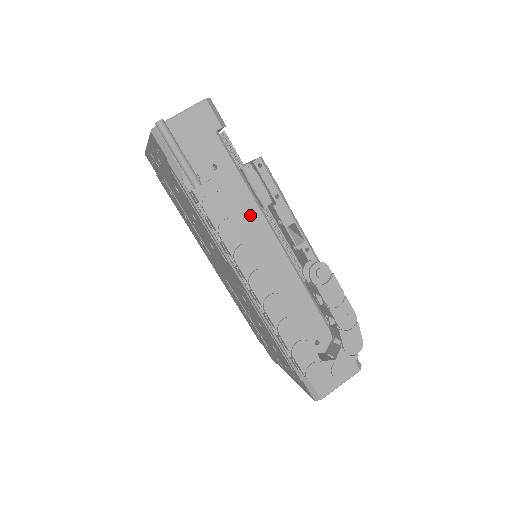
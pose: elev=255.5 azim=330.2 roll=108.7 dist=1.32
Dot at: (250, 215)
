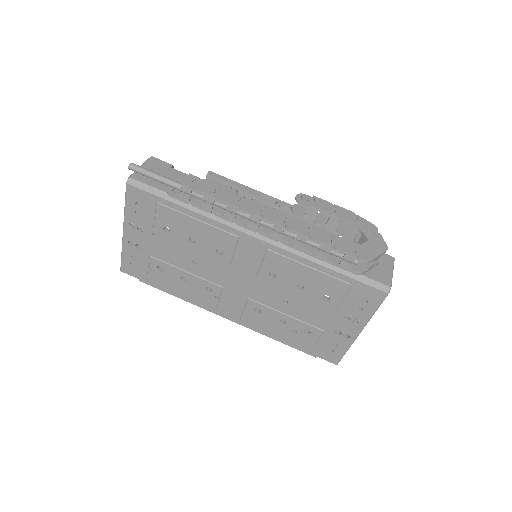
Dot at: occluded
